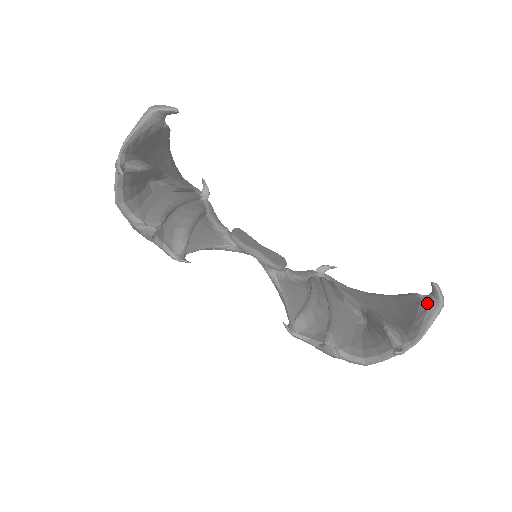
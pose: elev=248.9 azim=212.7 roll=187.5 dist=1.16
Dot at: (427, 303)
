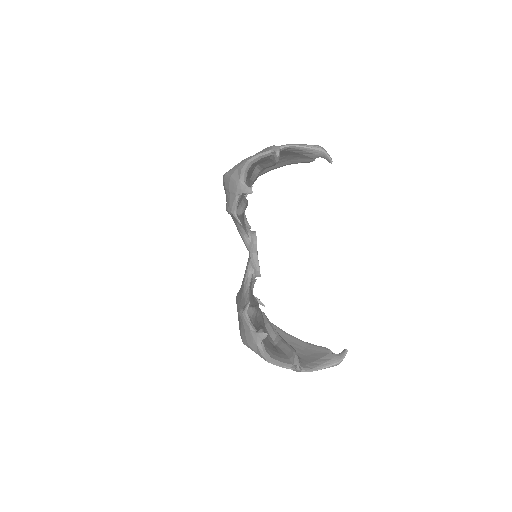
Dot at: (332, 357)
